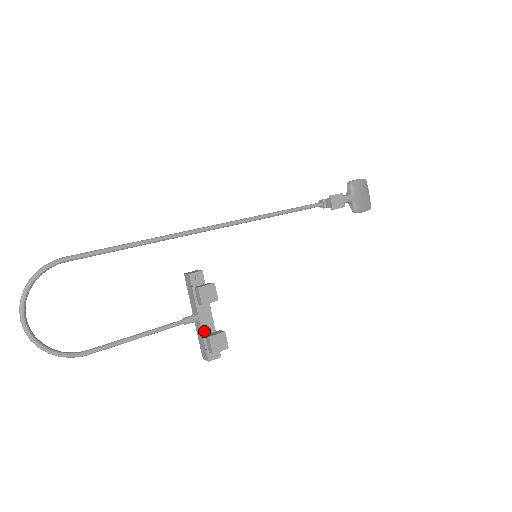
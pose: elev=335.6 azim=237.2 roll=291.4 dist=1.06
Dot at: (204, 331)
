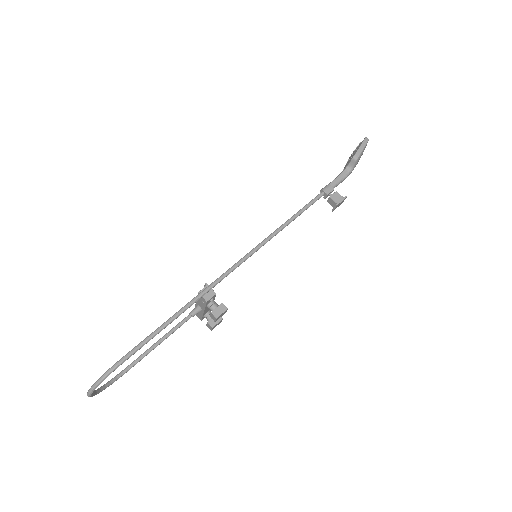
Dot at: (204, 314)
